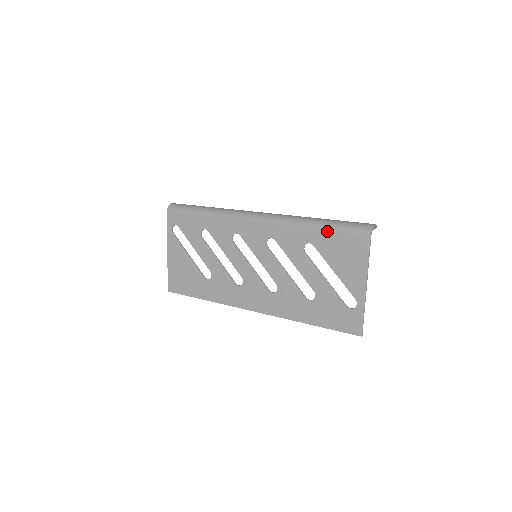
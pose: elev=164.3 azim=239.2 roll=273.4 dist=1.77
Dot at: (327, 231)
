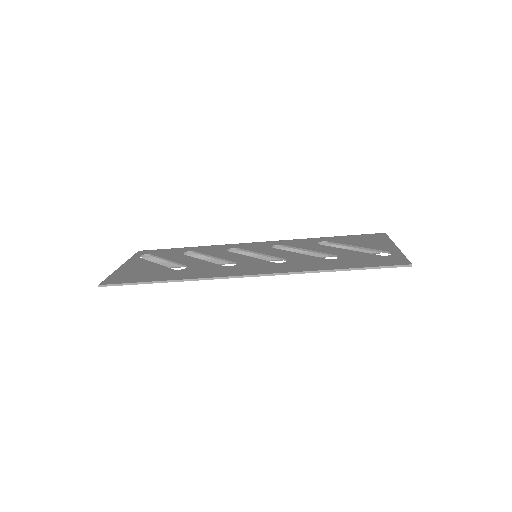
Dot at: (341, 236)
